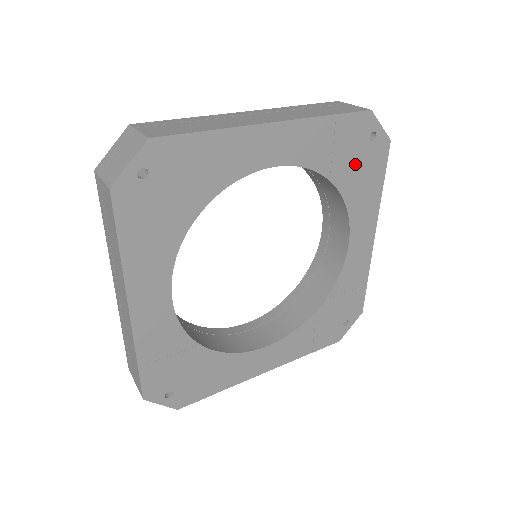
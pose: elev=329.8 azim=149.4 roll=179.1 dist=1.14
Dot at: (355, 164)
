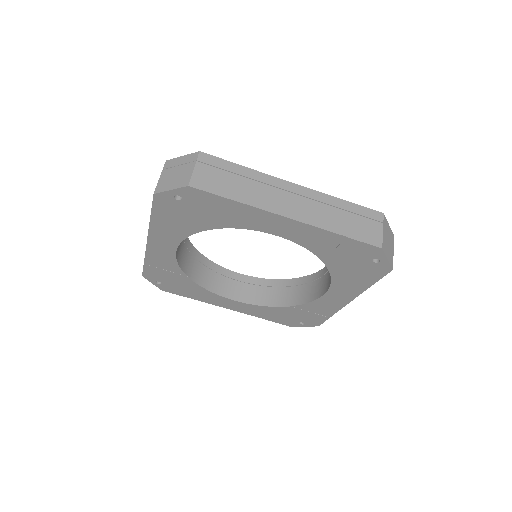
Dot at: (351, 265)
